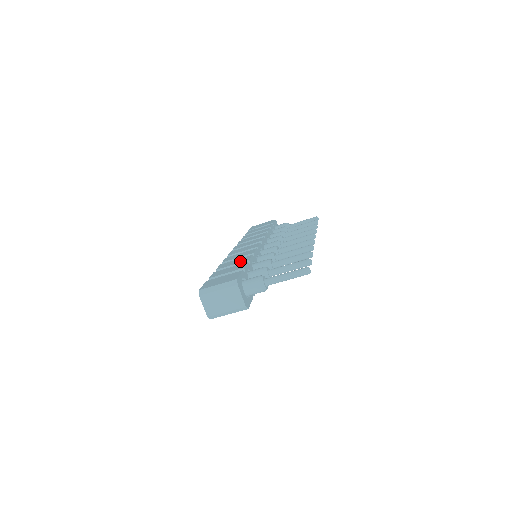
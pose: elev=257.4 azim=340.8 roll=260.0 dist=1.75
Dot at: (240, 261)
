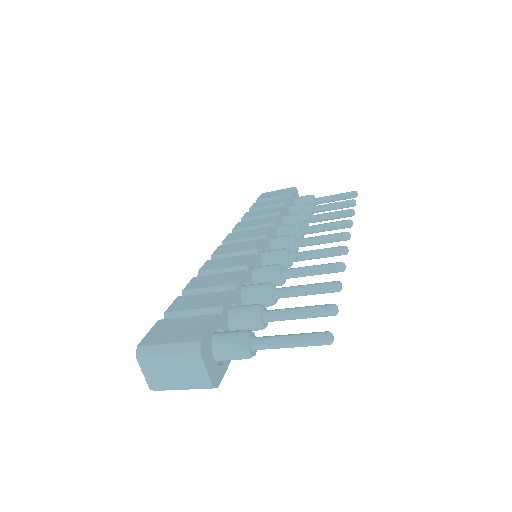
Dot at: (222, 281)
